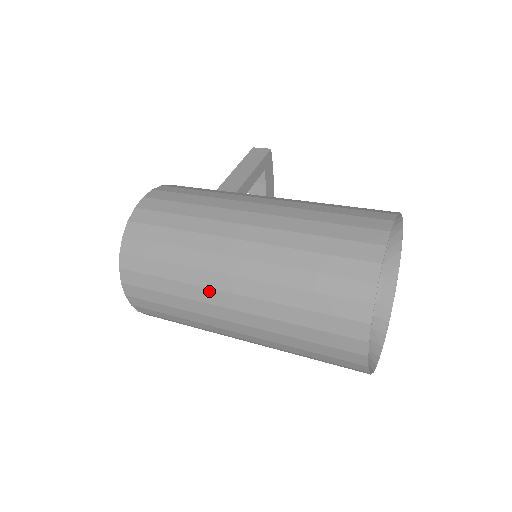
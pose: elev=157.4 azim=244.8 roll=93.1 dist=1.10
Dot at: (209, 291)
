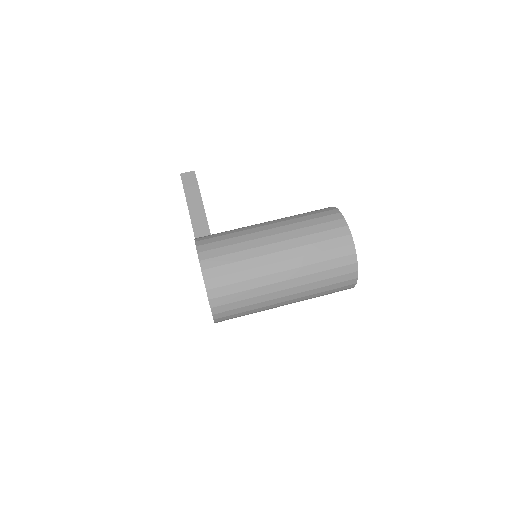
Dot at: (273, 294)
